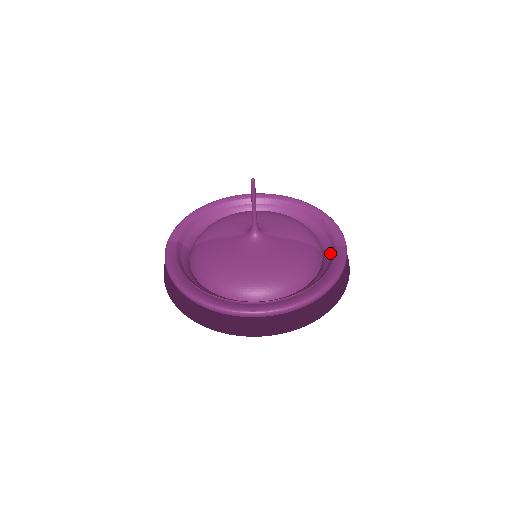
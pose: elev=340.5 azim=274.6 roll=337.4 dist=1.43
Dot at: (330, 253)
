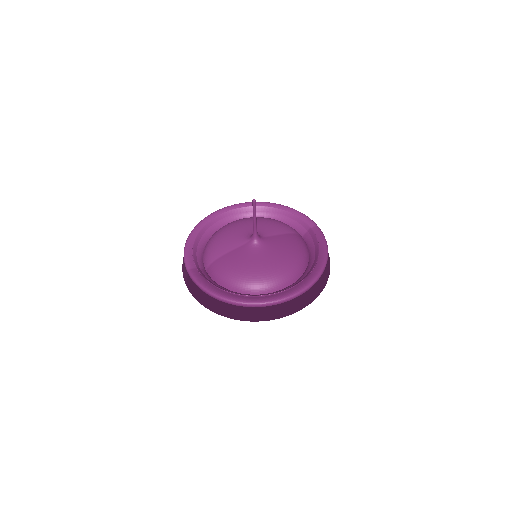
Dot at: (309, 235)
